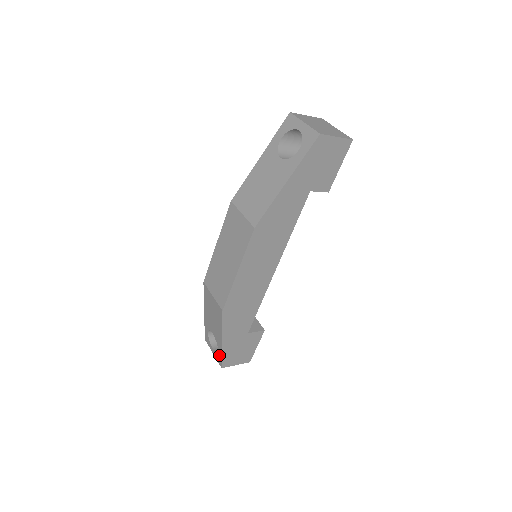
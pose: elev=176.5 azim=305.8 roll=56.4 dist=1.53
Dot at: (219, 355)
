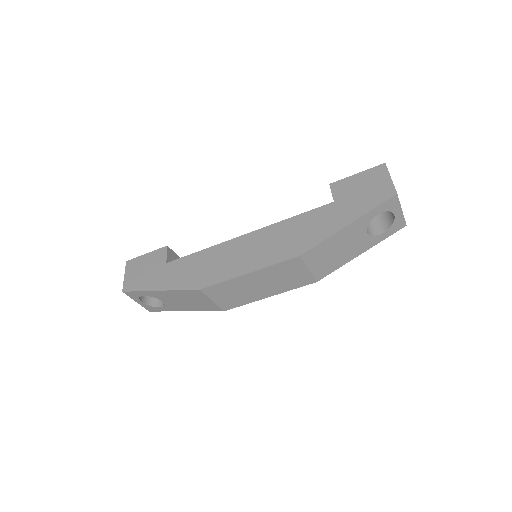
Dot at: (158, 309)
